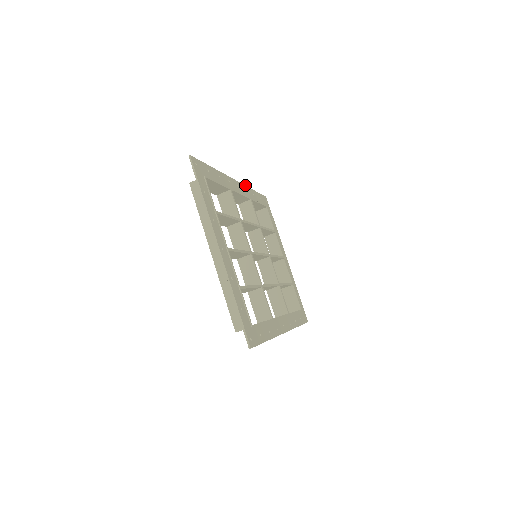
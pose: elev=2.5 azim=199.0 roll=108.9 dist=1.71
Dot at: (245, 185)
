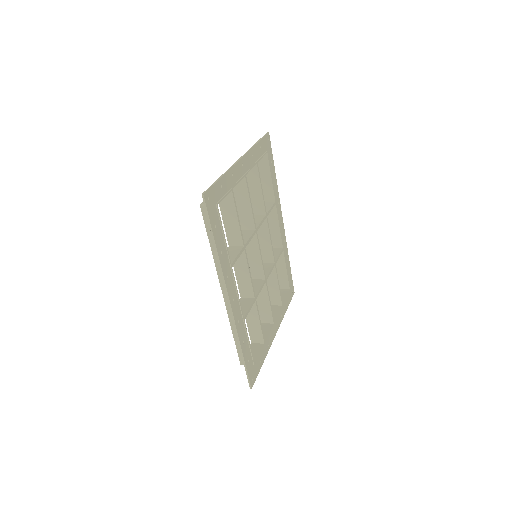
Dot at: occluded
